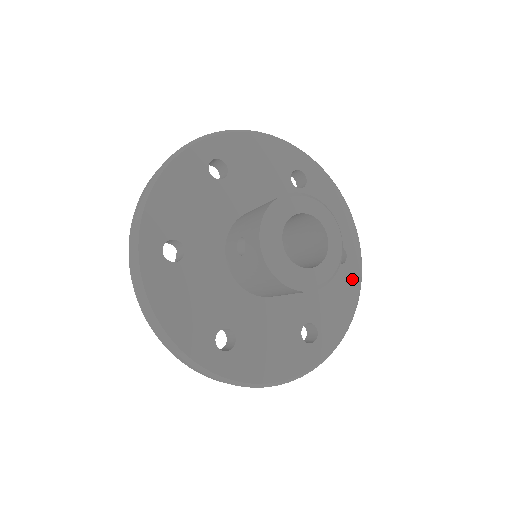
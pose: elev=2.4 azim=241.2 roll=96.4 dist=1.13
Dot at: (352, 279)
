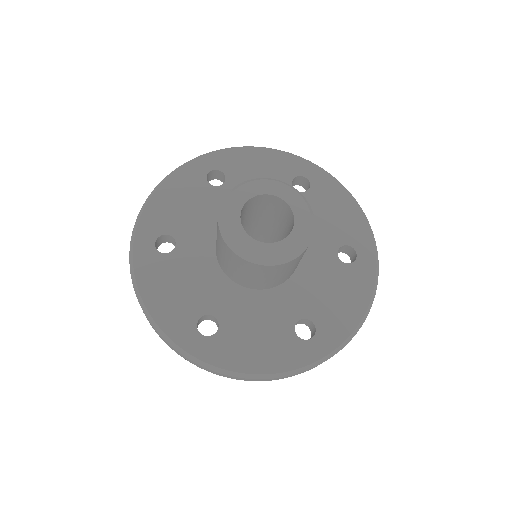
Dot at: (363, 279)
